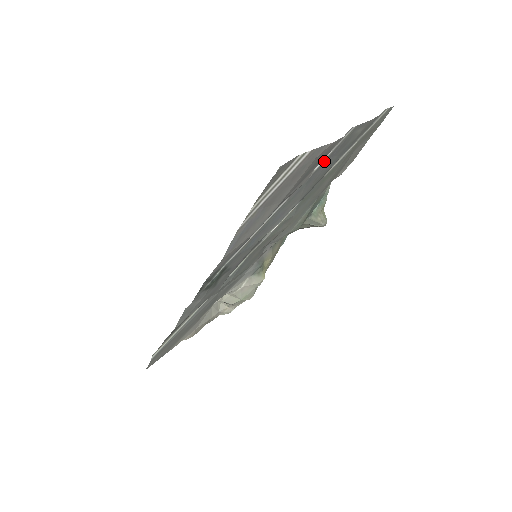
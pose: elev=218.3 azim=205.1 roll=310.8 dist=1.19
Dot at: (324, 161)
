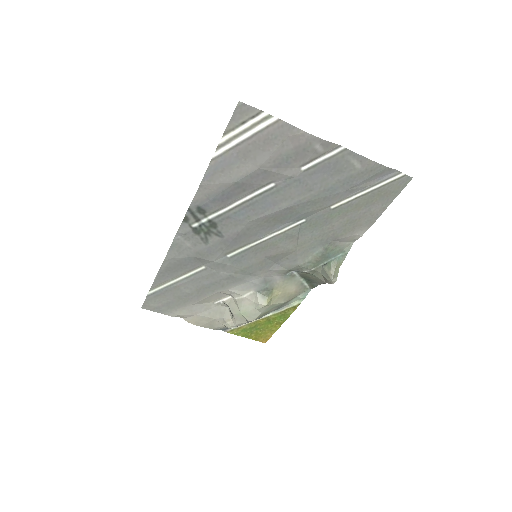
Dot at: (313, 168)
